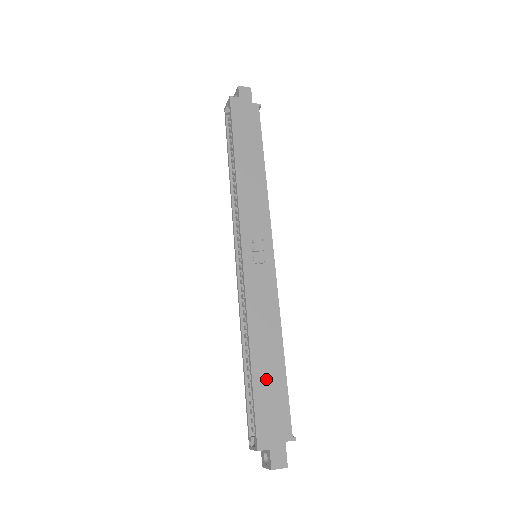
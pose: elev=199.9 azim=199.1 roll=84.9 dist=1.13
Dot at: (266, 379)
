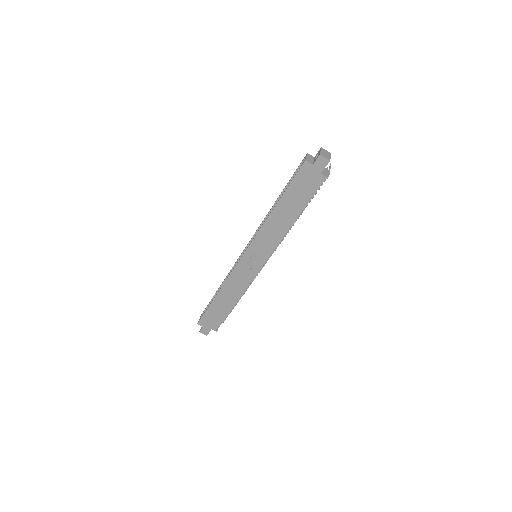
Dot at: (217, 308)
